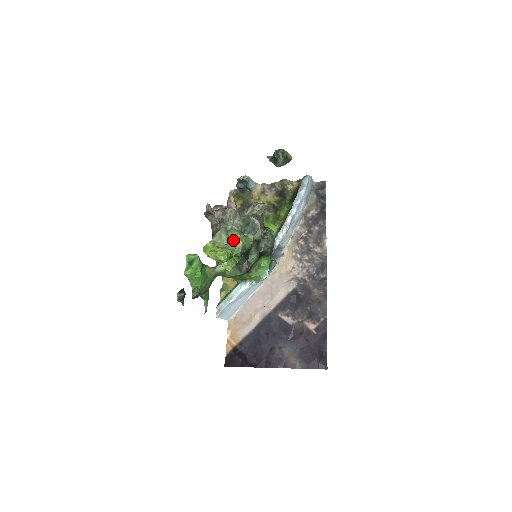
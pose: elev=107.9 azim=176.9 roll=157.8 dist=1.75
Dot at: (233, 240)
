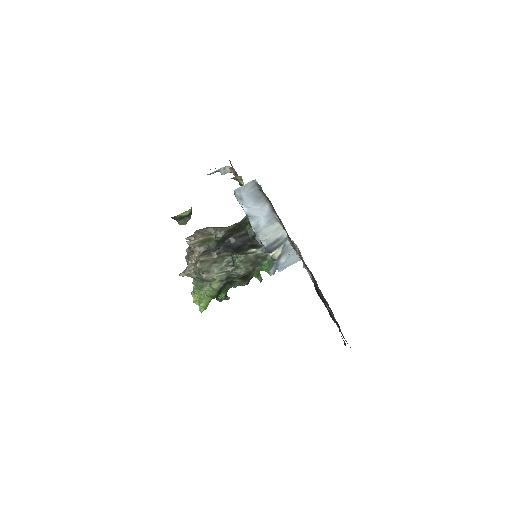
Dot at: occluded
